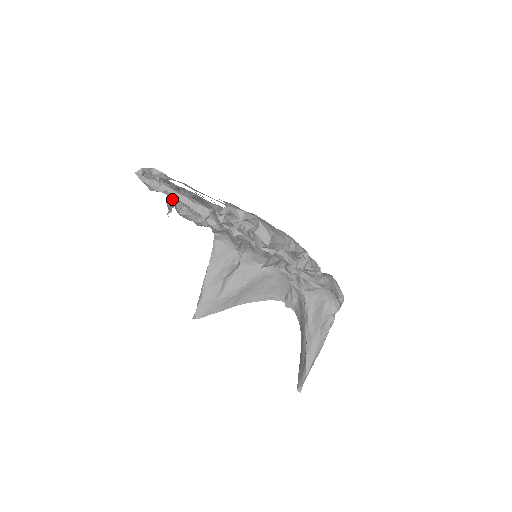
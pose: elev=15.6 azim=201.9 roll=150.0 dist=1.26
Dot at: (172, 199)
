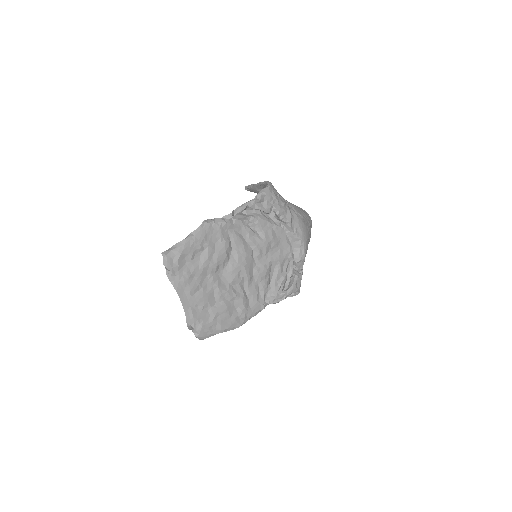
Dot at: occluded
